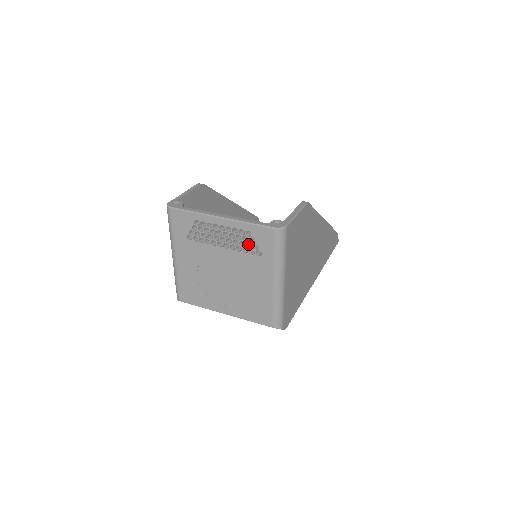
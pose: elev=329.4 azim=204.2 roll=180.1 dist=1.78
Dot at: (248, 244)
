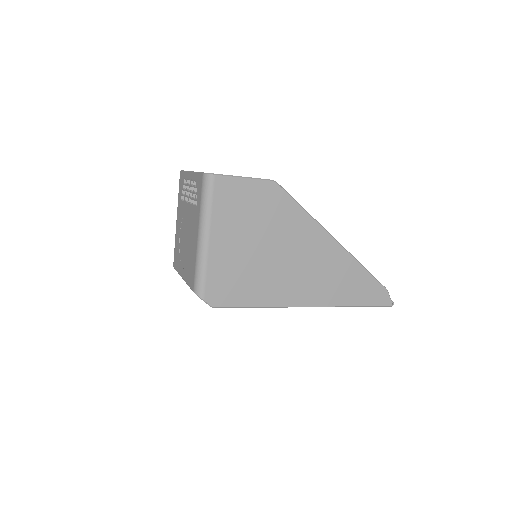
Dot at: occluded
